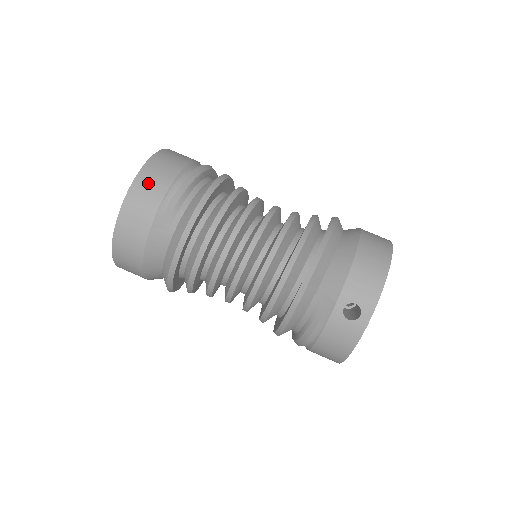
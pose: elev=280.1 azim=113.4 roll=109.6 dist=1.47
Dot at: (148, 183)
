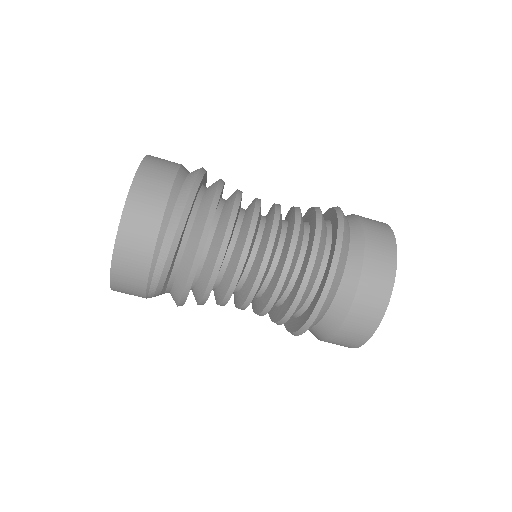
Dot at: (125, 292)
